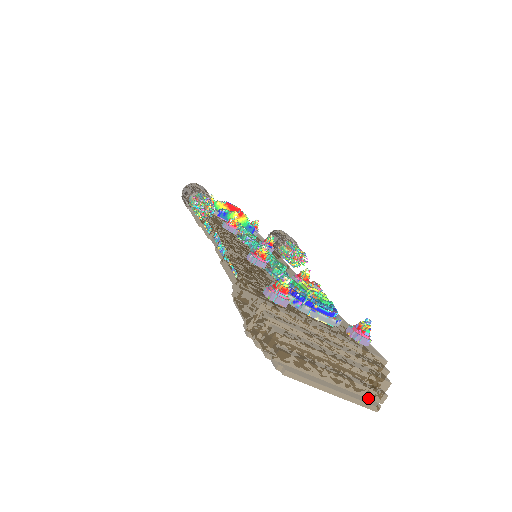
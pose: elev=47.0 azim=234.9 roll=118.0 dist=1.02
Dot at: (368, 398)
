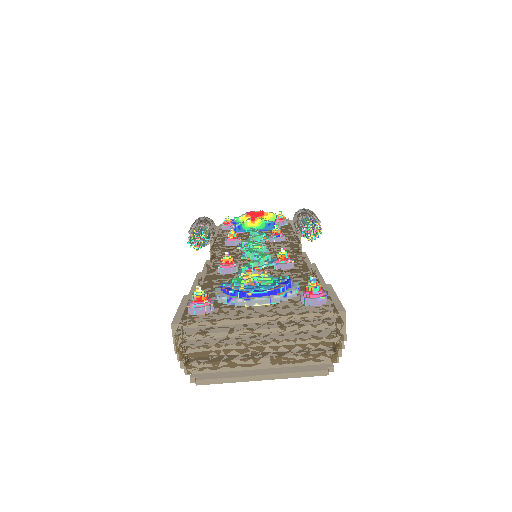
Dot at: (316, 364)
